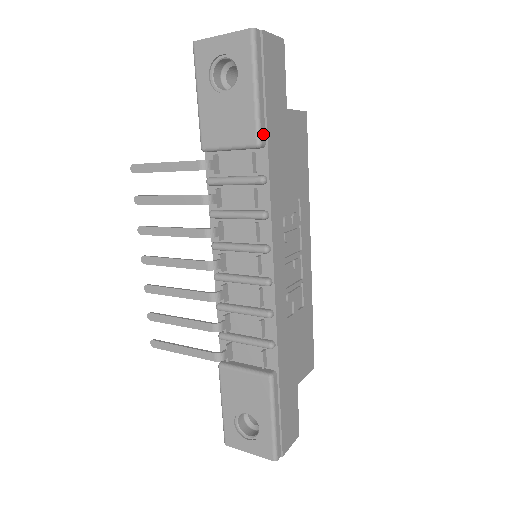
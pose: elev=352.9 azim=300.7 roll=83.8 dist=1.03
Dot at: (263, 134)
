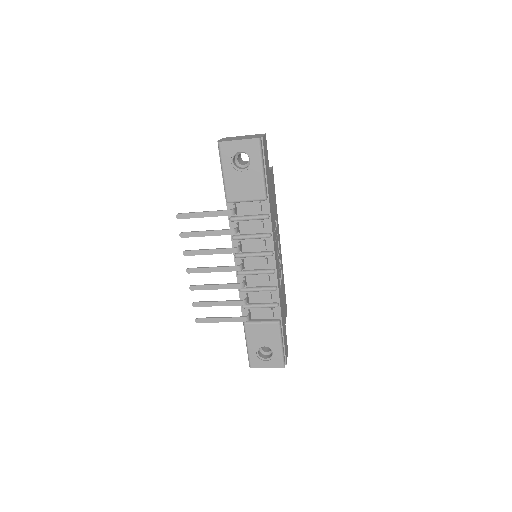
Dot at: (267, 192)
